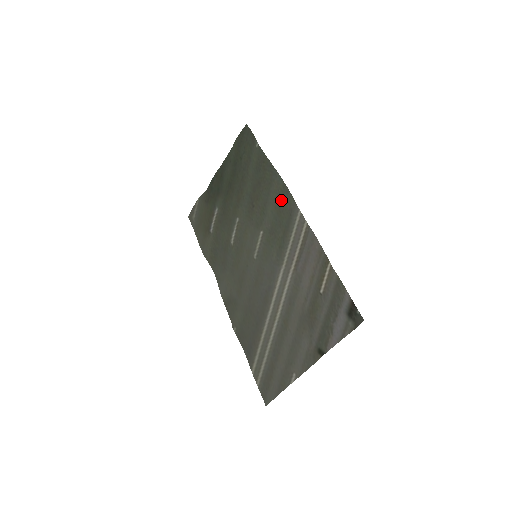
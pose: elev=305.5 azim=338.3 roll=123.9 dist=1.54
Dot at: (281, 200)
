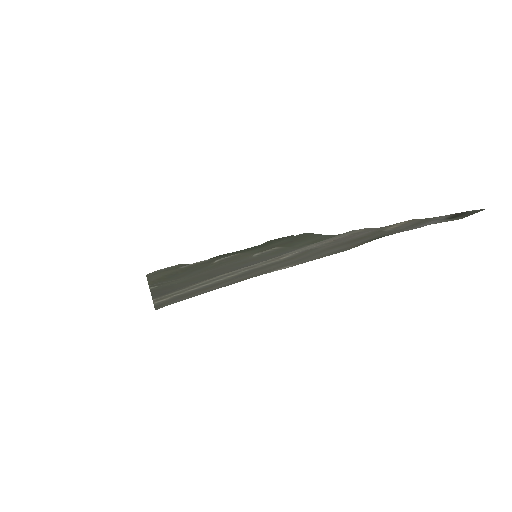
Dot at: occluded
